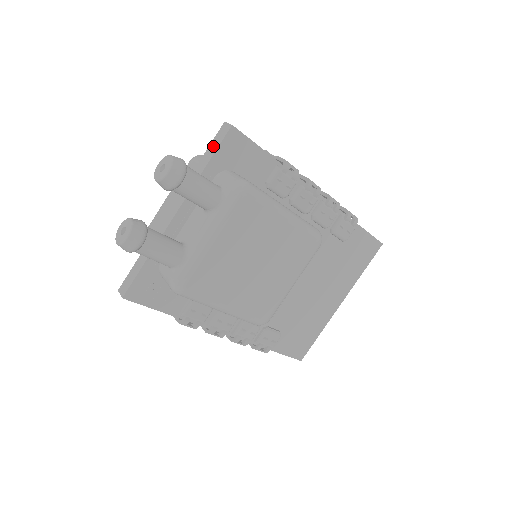
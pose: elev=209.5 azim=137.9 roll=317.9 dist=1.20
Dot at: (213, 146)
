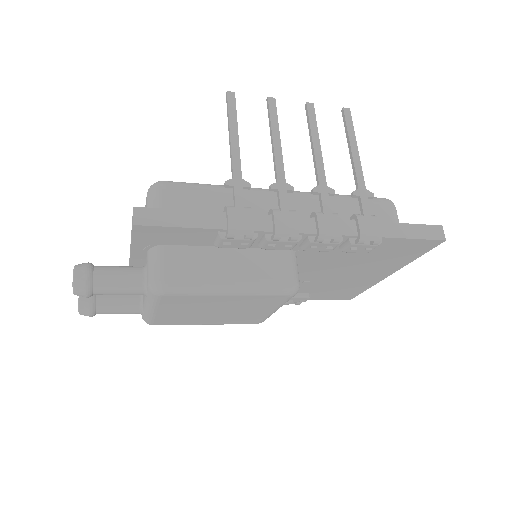
Dot at: occluded
